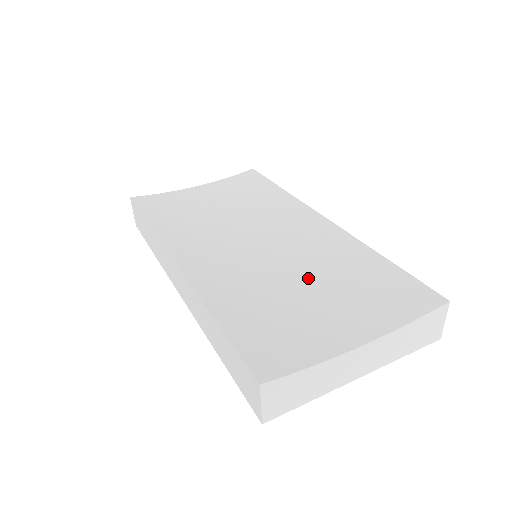
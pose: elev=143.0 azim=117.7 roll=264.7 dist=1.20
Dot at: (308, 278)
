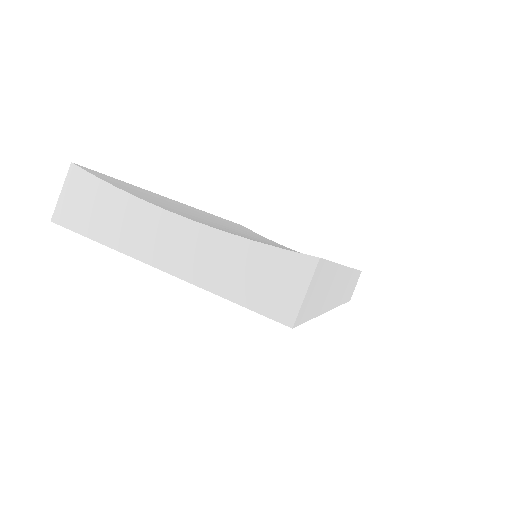
Dot at: occluded
